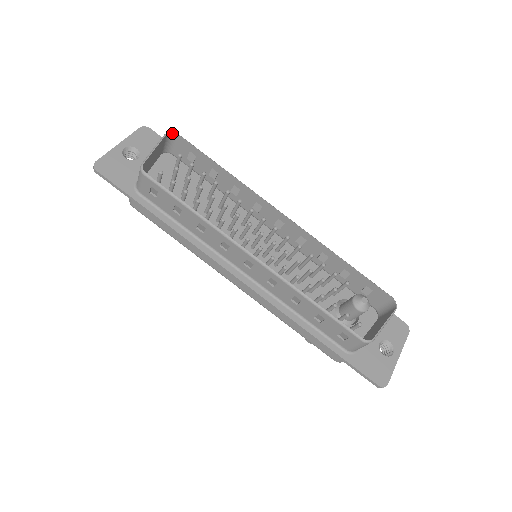
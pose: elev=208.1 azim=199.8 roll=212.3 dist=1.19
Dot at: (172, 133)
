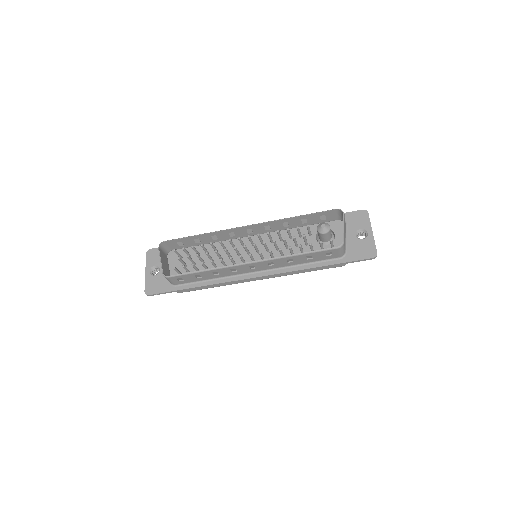
Dot at: (161, 244)
